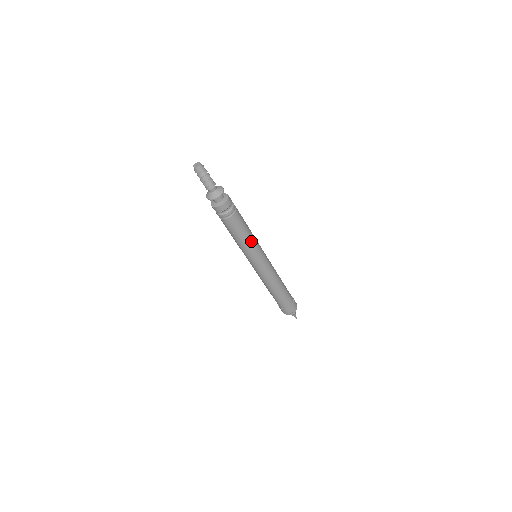
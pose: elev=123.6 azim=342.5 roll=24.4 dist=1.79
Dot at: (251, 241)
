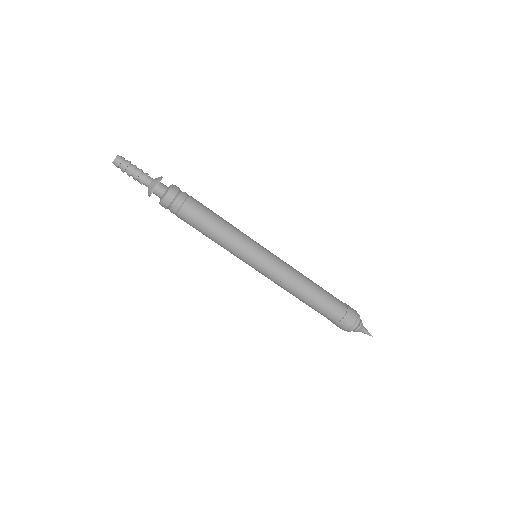
Dot at: (233, 230)
